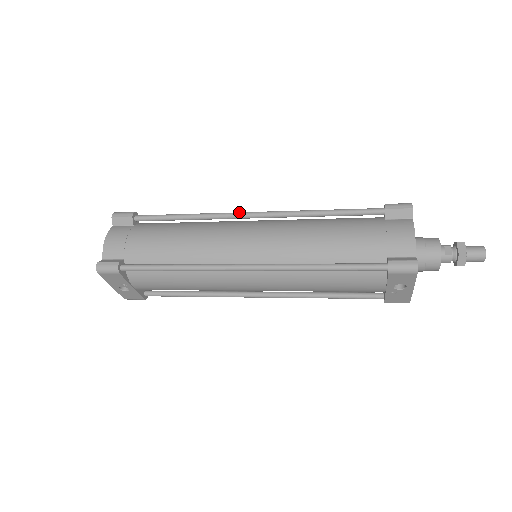
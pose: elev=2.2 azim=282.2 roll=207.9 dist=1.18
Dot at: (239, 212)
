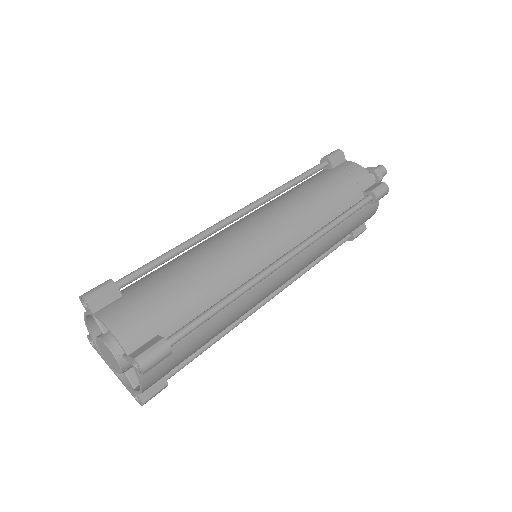
Dot at: (279, 266)
